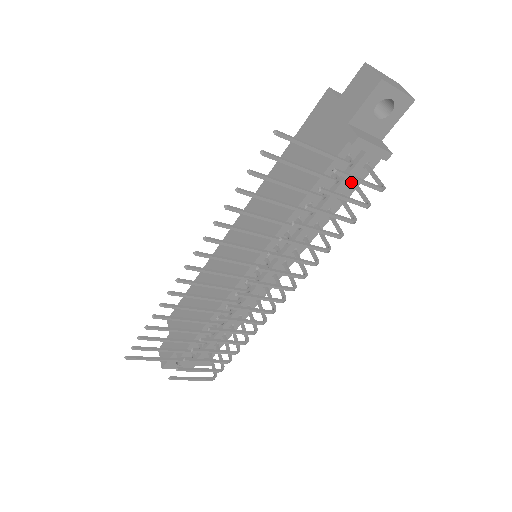
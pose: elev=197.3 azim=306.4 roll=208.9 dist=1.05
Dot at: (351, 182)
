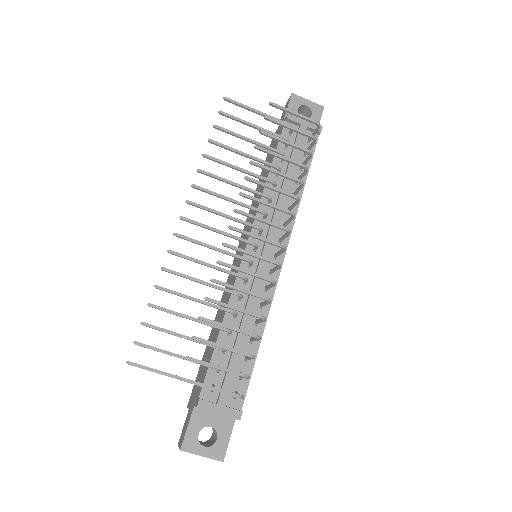
Dot at: (304, 154)
